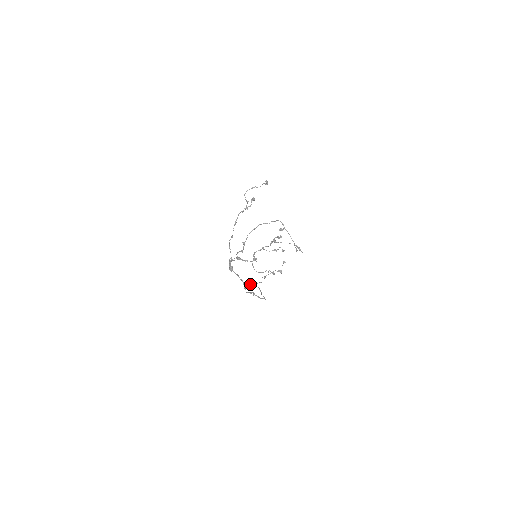
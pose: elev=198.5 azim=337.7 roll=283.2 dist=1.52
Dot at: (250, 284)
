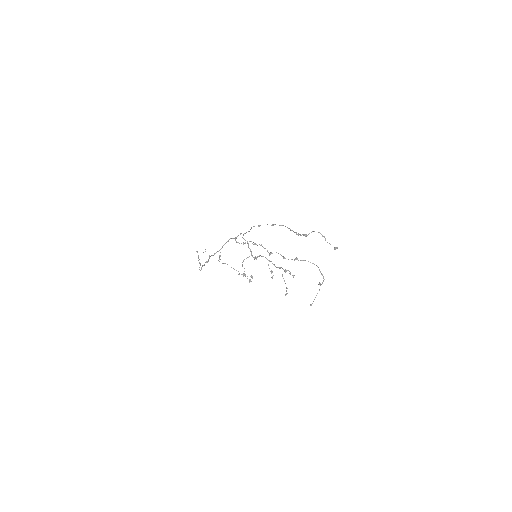
Dot at: (219, 256)
